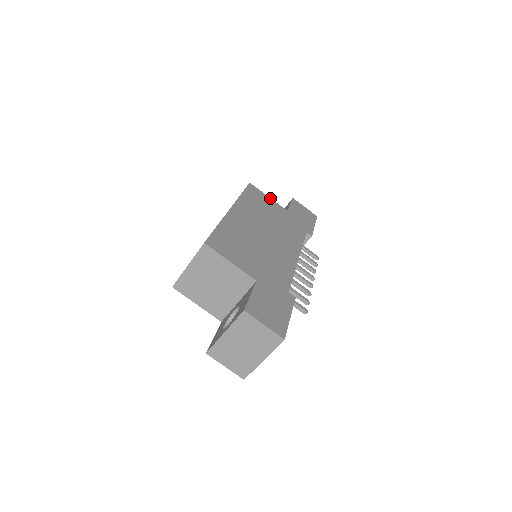
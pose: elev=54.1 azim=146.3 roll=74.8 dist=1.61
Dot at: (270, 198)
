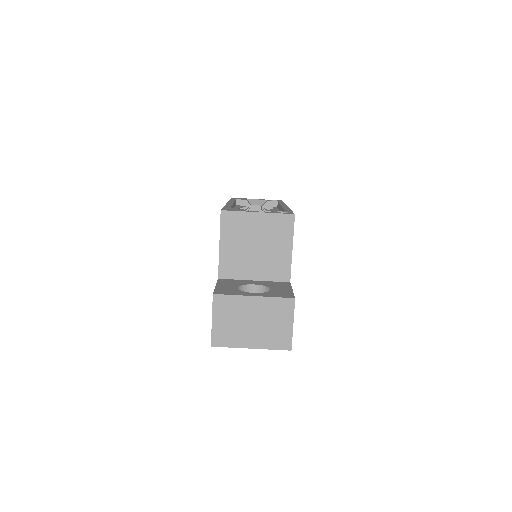
Dot at: occluded
